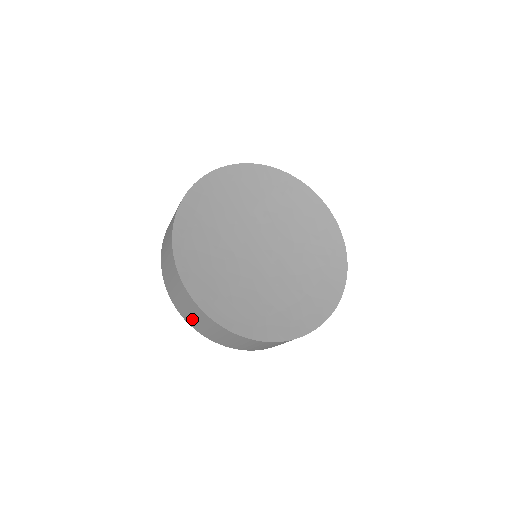
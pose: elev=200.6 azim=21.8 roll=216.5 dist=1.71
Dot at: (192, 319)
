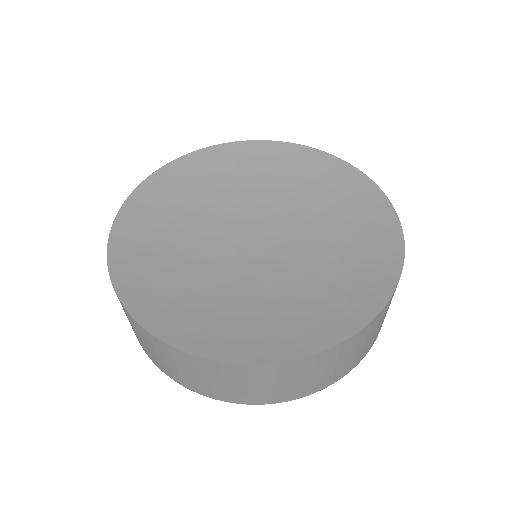
Dot at: occluded
